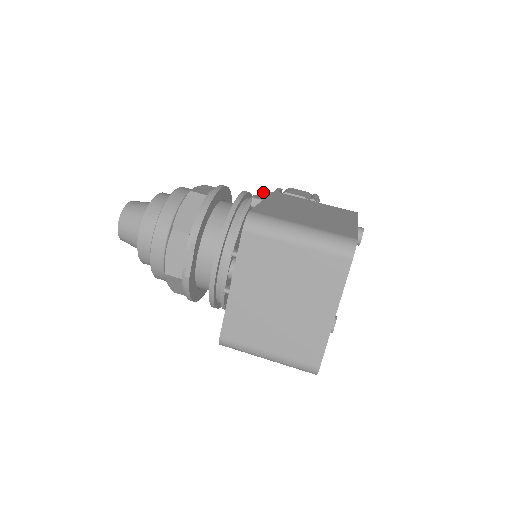
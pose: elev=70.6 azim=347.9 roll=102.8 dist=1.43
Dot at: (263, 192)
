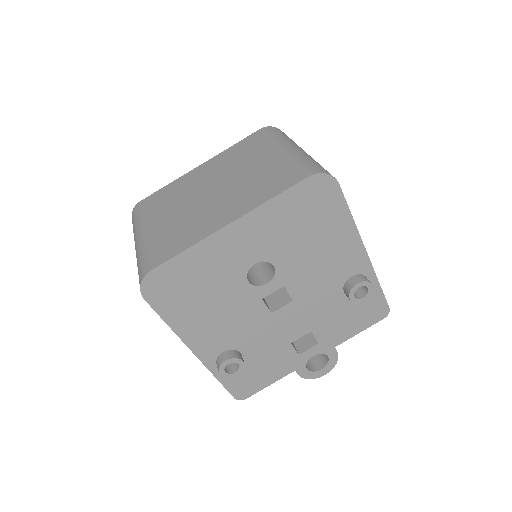
Dot at: occluded
